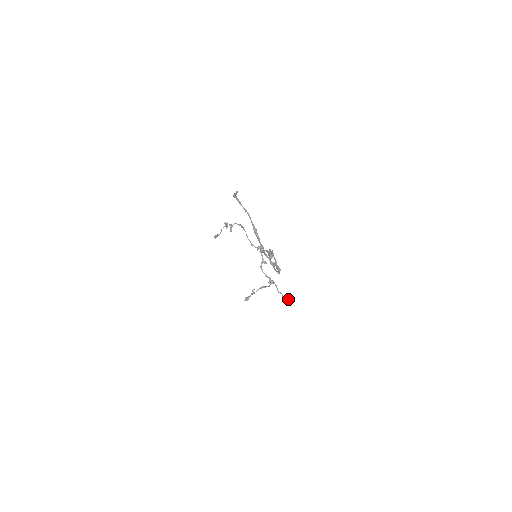
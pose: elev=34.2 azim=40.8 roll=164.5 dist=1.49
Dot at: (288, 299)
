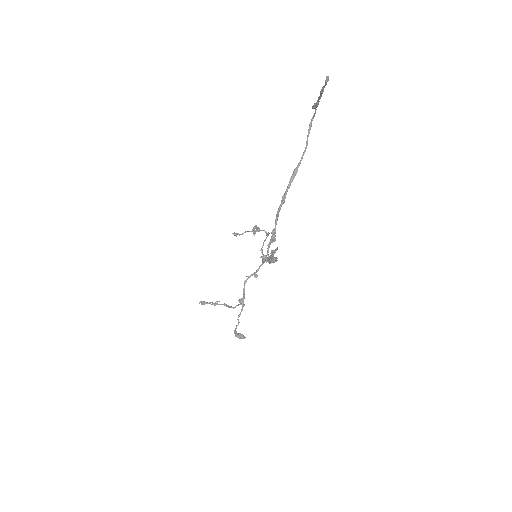
Dot at: (239, 333)
